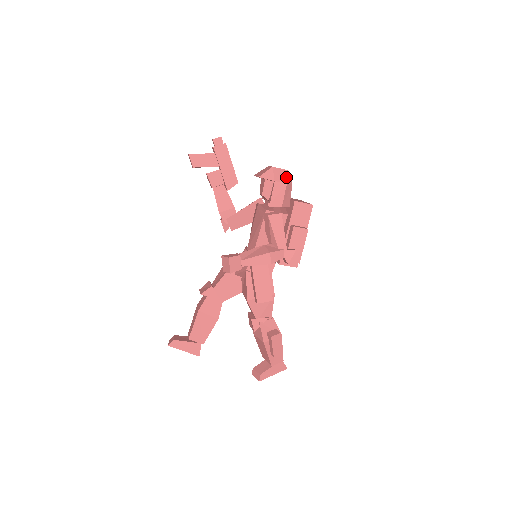
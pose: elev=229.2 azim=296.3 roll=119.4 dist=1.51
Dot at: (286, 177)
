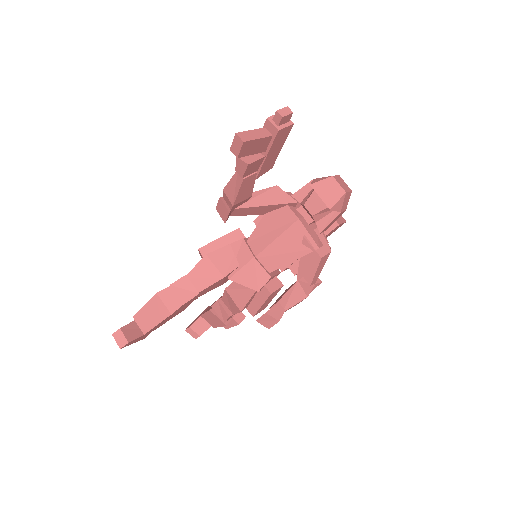
Dot at: occluded
